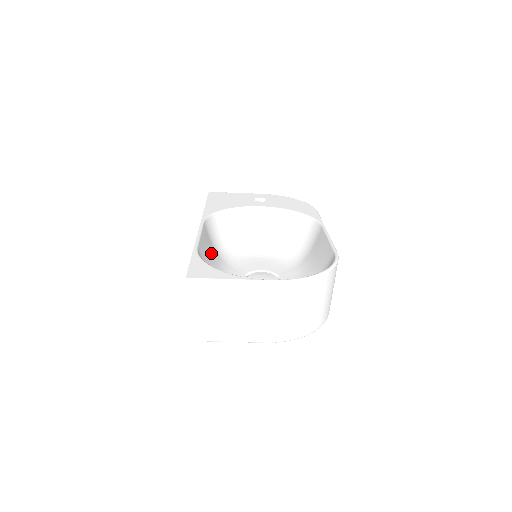
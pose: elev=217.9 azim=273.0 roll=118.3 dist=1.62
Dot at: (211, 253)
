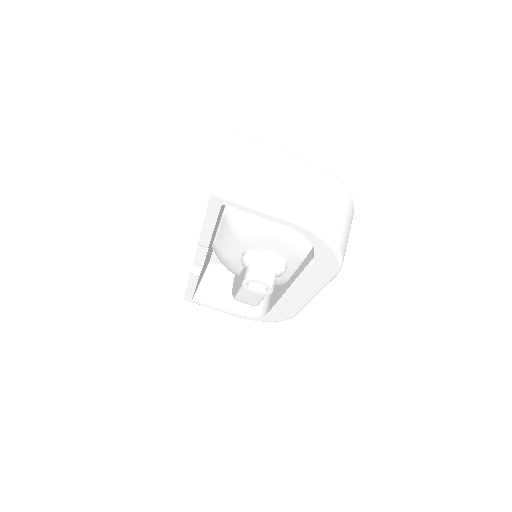
Dot at: occluded
